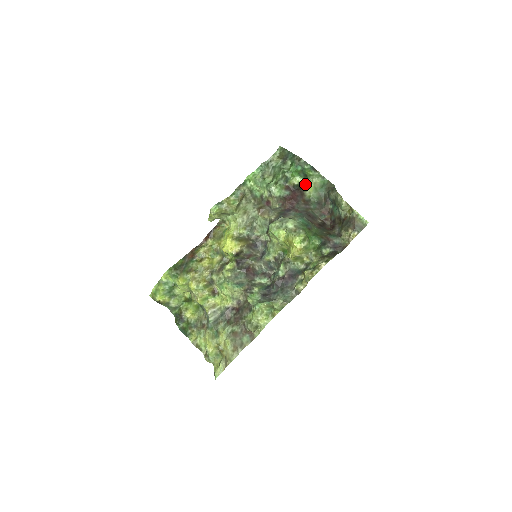
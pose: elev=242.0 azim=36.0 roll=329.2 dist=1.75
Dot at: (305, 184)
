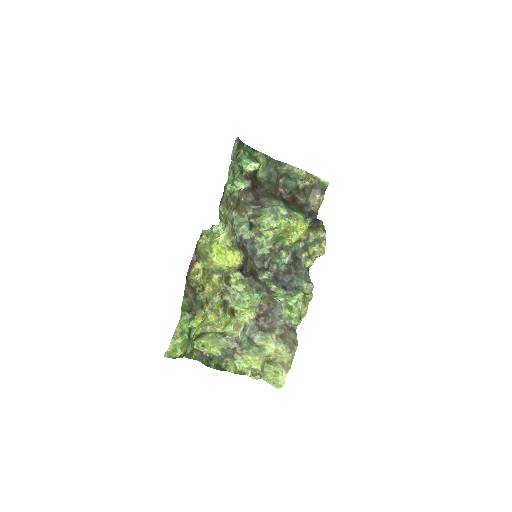
Dot at: (258, 168)
